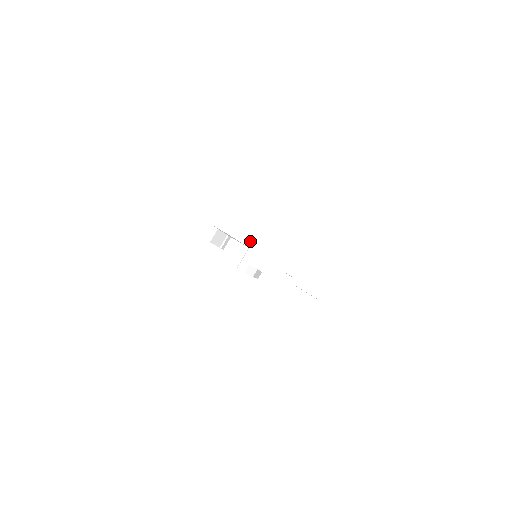
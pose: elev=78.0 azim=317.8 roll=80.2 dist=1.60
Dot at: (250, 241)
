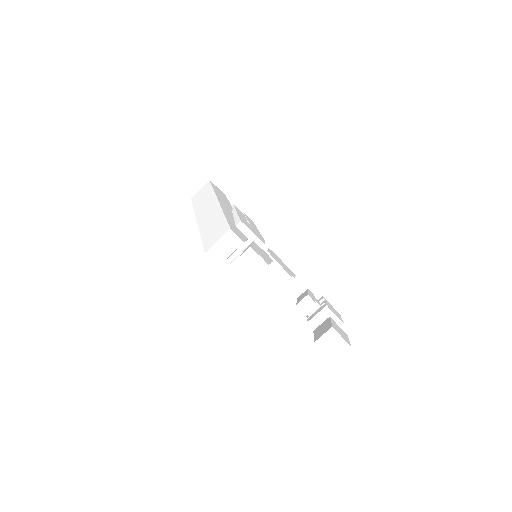
Dot at: occluded
